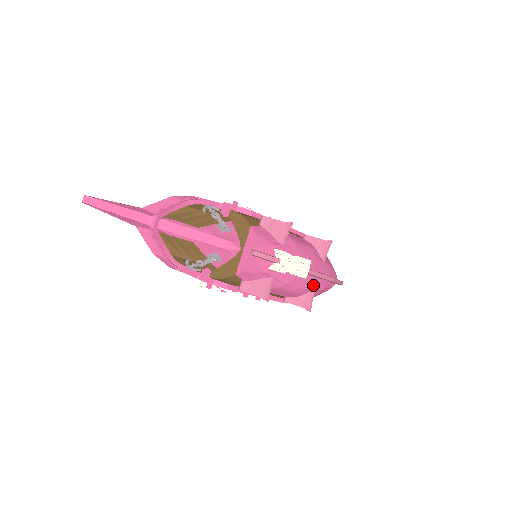
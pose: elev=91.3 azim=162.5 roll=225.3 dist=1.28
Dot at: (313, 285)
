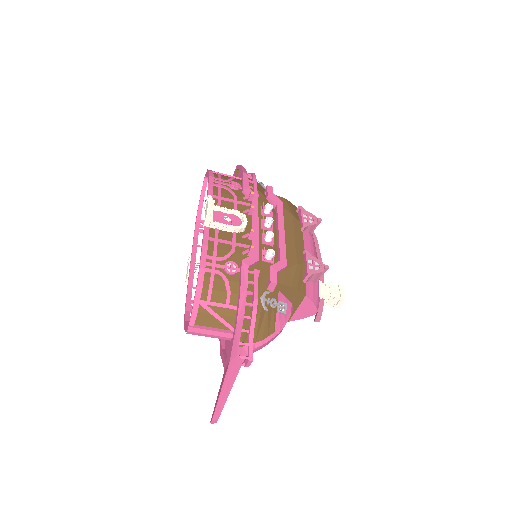
Dot at: occluded
